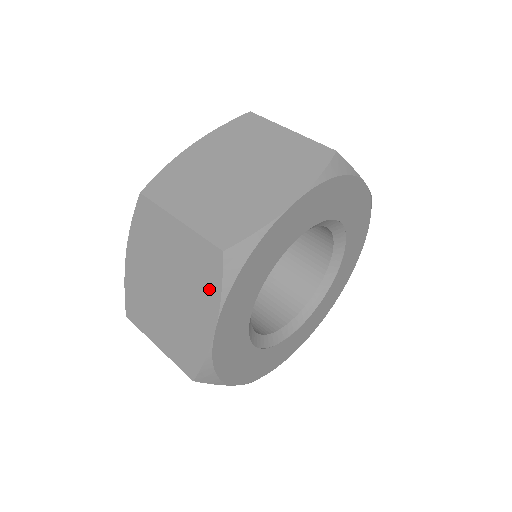
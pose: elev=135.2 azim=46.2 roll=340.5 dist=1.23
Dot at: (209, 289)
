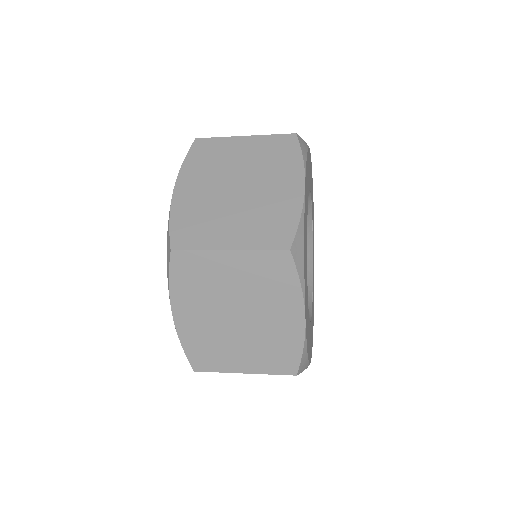
Dot at: (289, 162)
